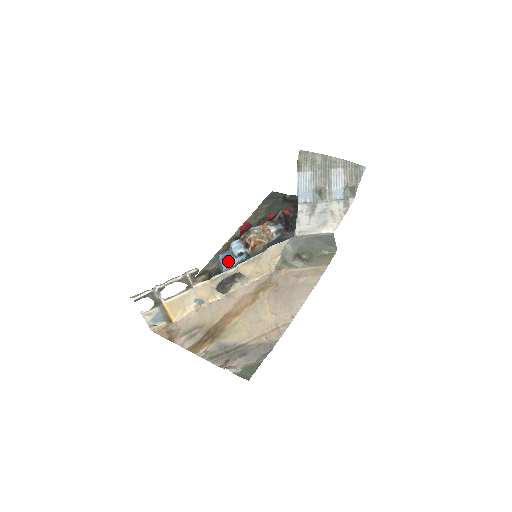
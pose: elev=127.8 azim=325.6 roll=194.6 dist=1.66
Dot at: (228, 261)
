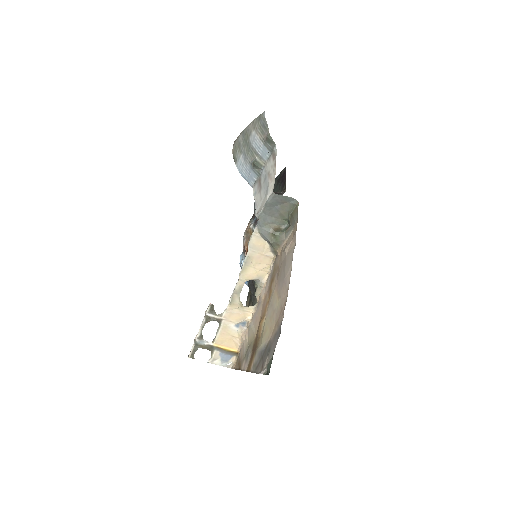
Dot at: occluded
